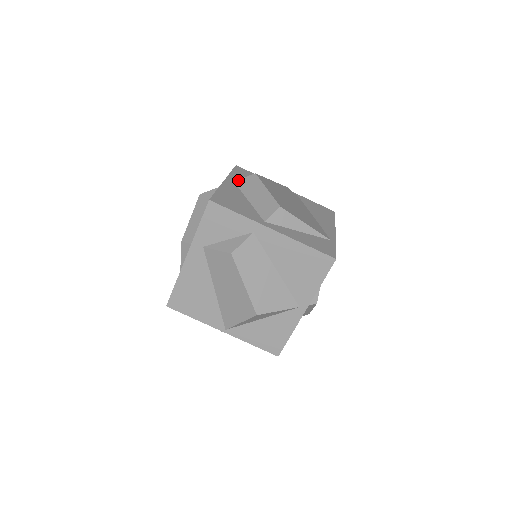
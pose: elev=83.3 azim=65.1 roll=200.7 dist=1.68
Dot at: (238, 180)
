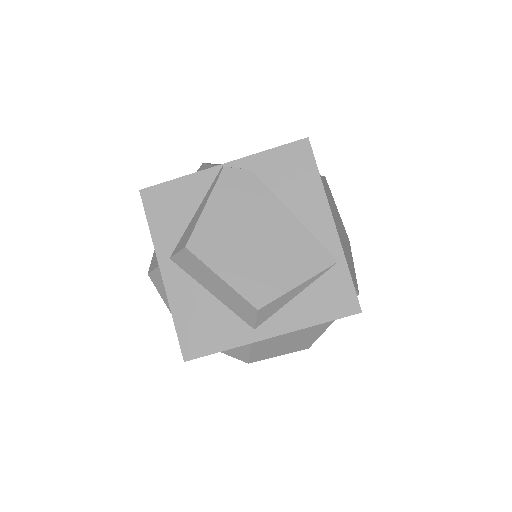
Dot at: (173, 258)
